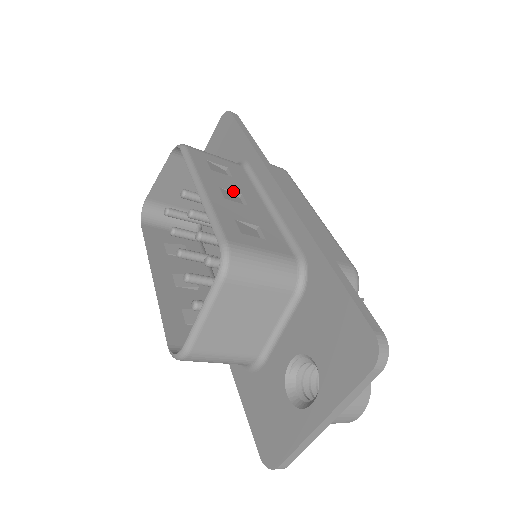
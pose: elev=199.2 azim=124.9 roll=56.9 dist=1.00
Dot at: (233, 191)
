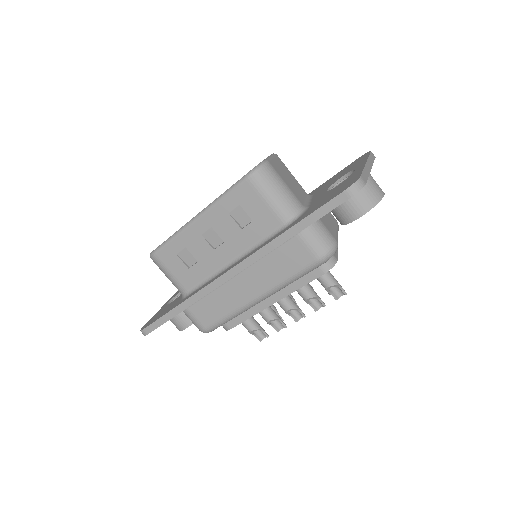
Dot at: occluded
